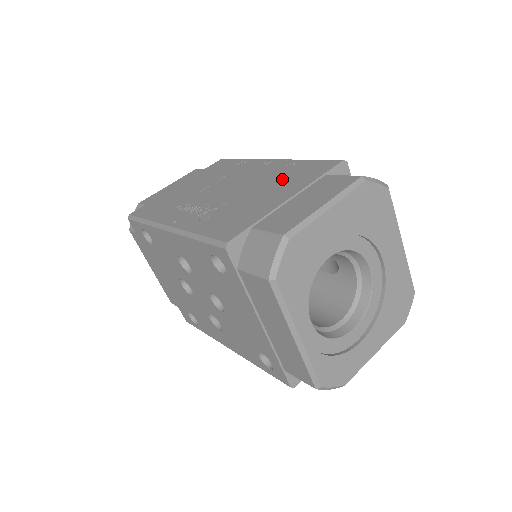
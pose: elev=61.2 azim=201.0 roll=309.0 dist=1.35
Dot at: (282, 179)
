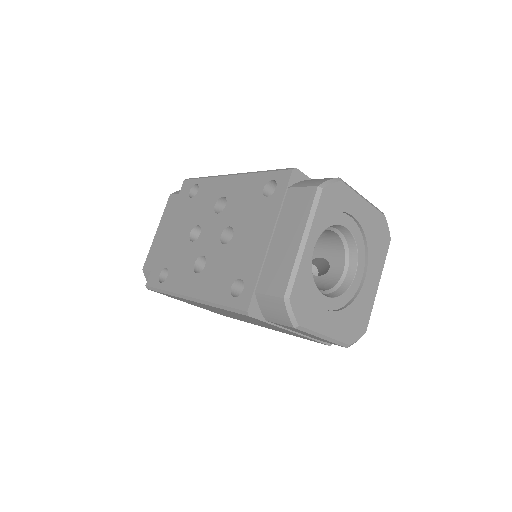
Dot at: occluded
